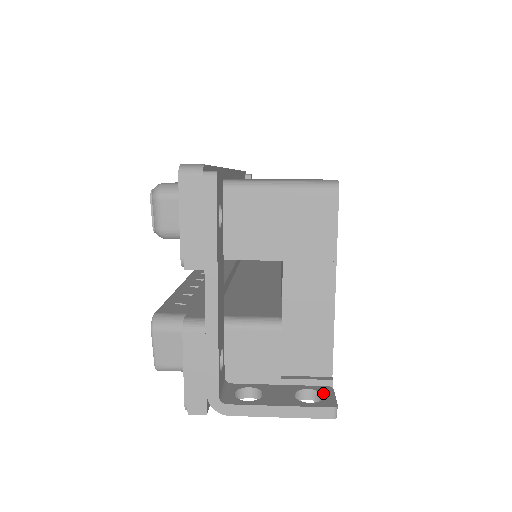
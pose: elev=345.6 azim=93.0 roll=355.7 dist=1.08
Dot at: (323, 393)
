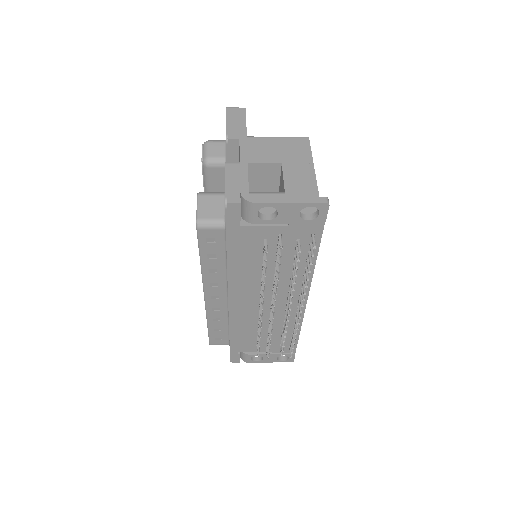
Dot at: (318, 210)
